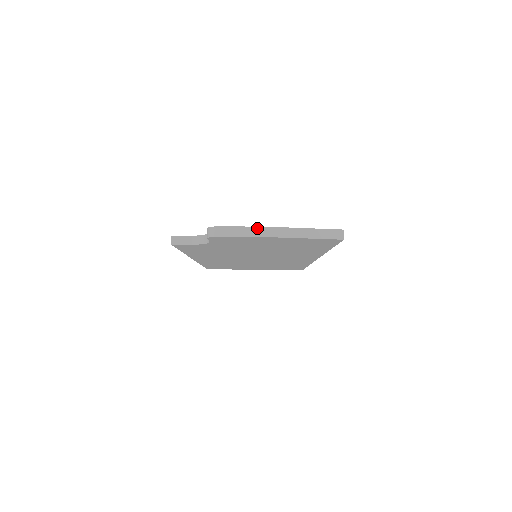
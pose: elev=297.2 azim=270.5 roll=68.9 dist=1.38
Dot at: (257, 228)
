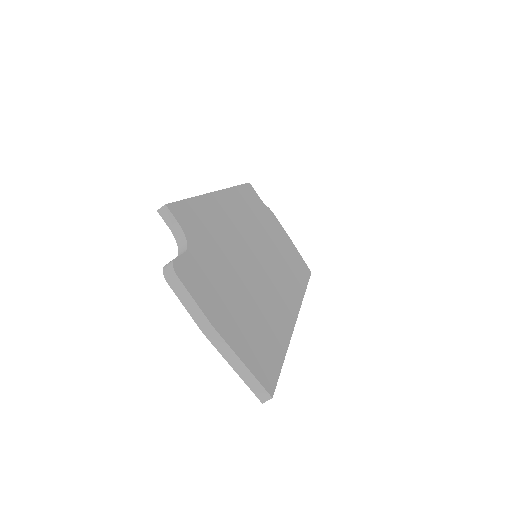
Dot at: (204, 317)
